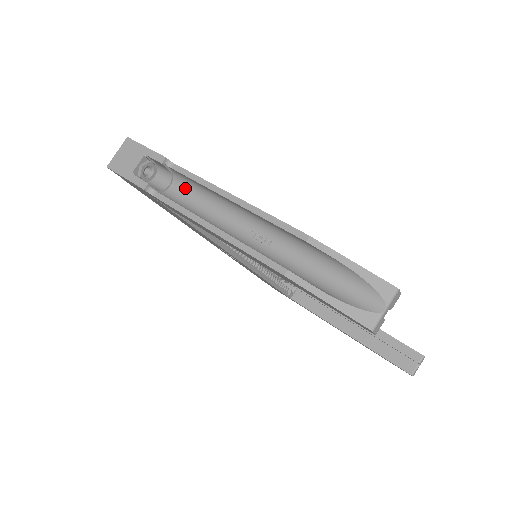
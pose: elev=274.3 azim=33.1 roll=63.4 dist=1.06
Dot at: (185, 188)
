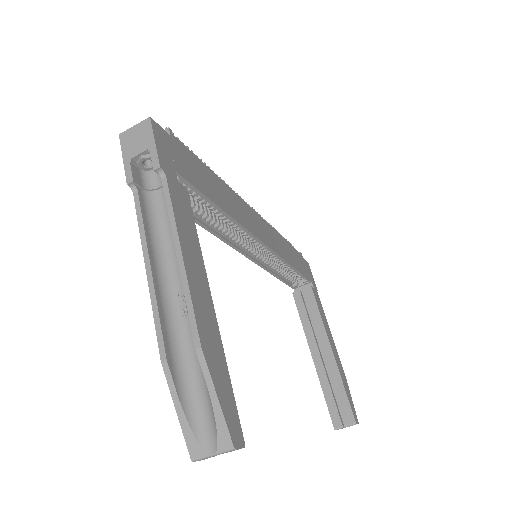
Dot at: occluded
